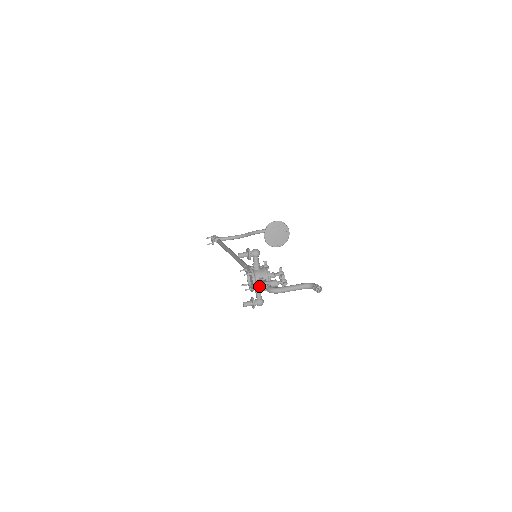
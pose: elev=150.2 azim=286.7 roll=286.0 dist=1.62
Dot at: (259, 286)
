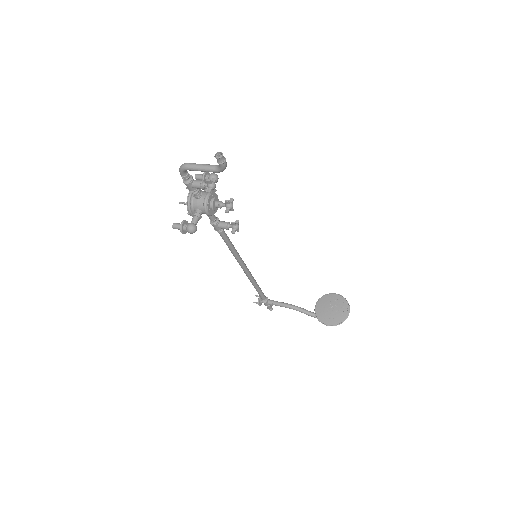
Dot at: (197, 205)
